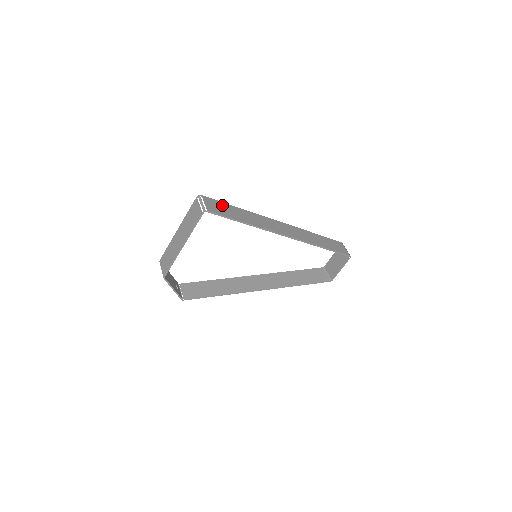
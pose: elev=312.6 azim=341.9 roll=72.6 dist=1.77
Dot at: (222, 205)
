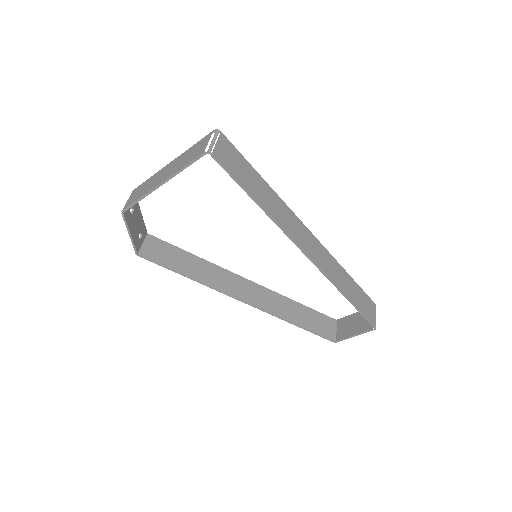
Dot at: (242, 162)
